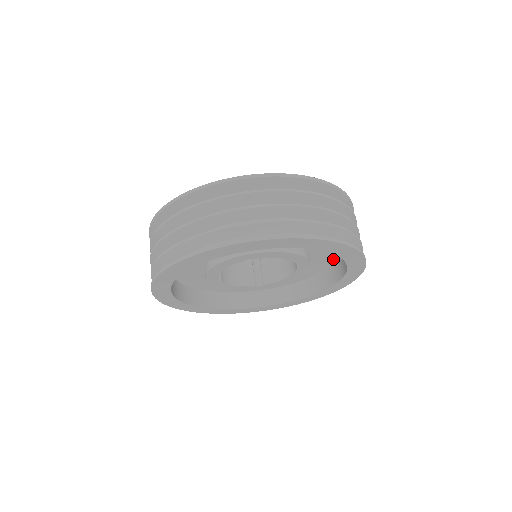
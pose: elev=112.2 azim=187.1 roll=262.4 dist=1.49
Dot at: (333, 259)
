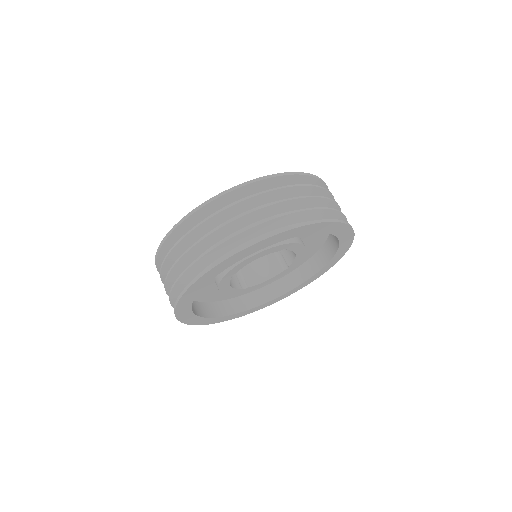
Dot at: occluded
